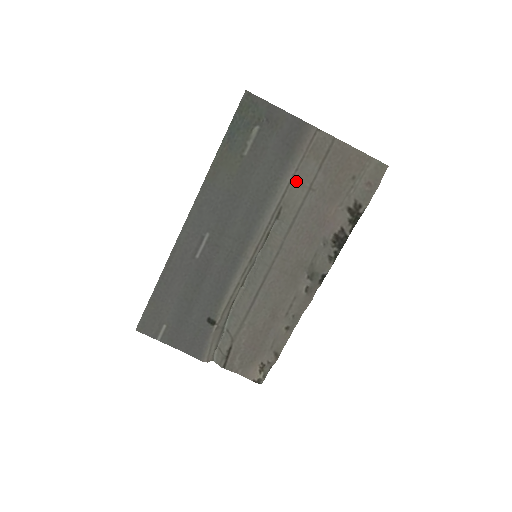
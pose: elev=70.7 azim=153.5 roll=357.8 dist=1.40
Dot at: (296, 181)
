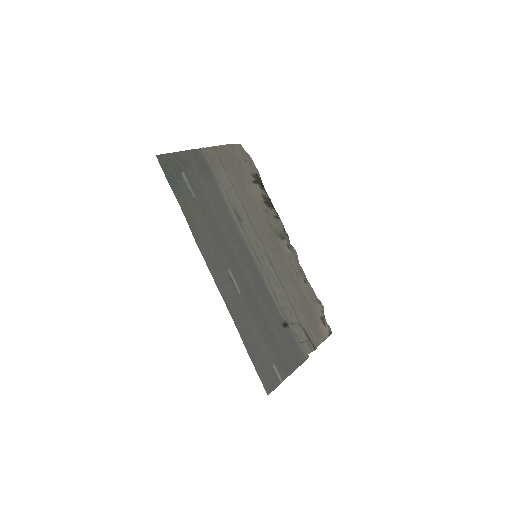
Dot at: (225, 189)
